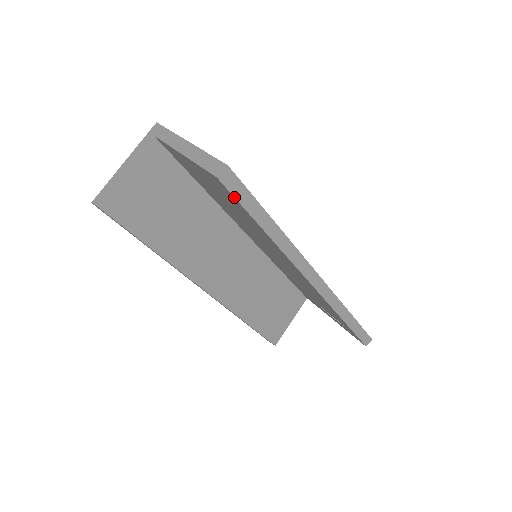
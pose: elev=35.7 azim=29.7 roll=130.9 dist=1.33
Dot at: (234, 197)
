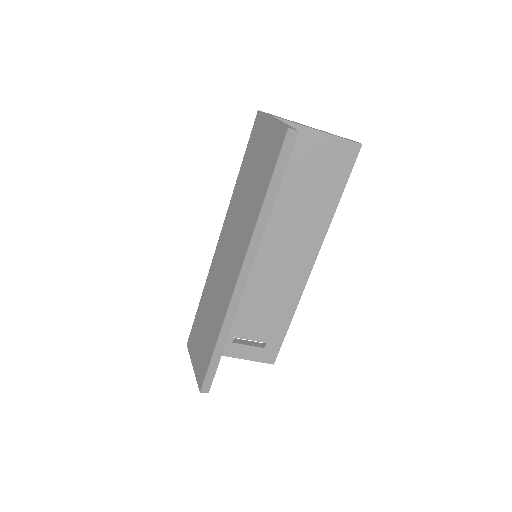
Dot at: occluded
